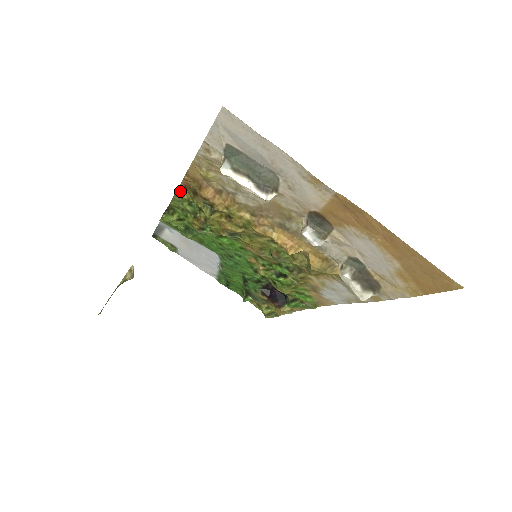
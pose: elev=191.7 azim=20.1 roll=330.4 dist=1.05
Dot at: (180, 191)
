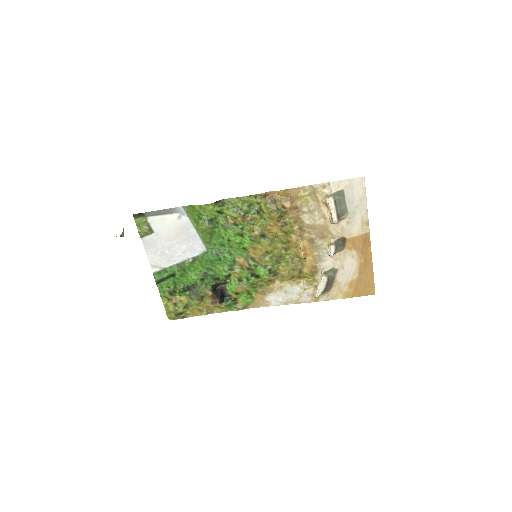
Dot at: (259, 196)
